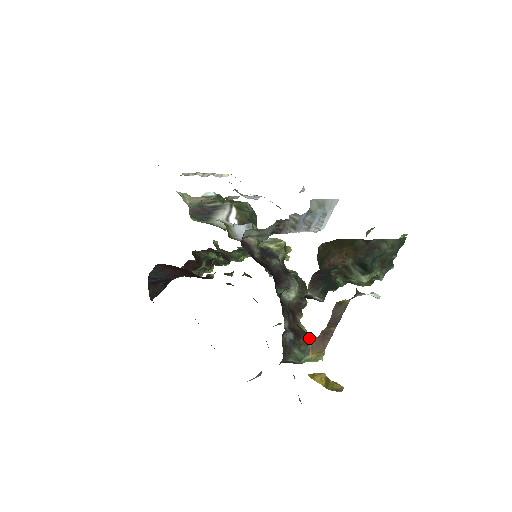
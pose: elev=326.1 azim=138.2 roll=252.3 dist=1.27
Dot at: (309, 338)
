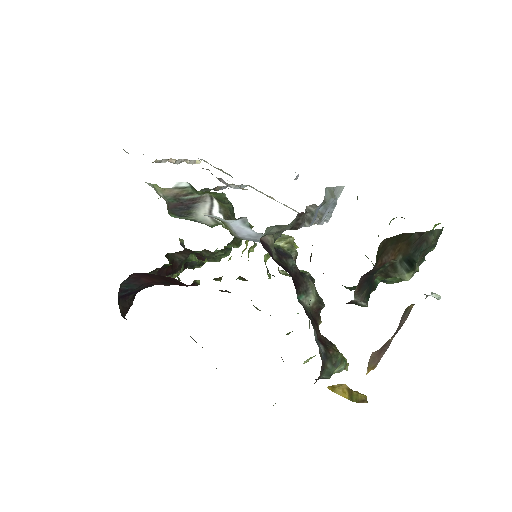
Dot at: (335, 347)
